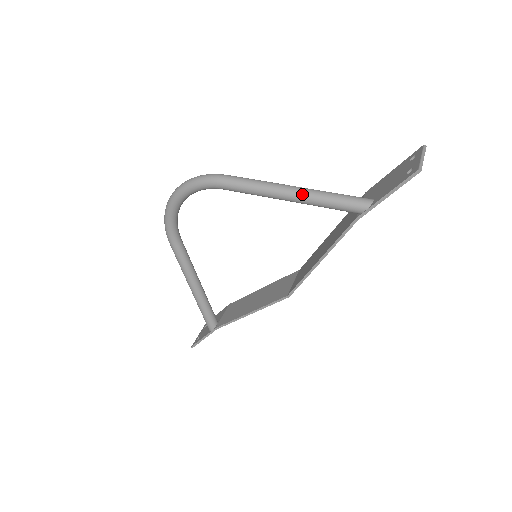
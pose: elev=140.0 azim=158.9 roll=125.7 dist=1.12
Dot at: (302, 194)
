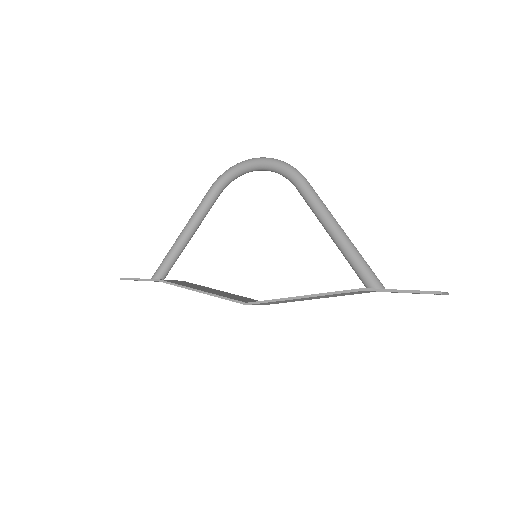
Dot at: (345, 238)
